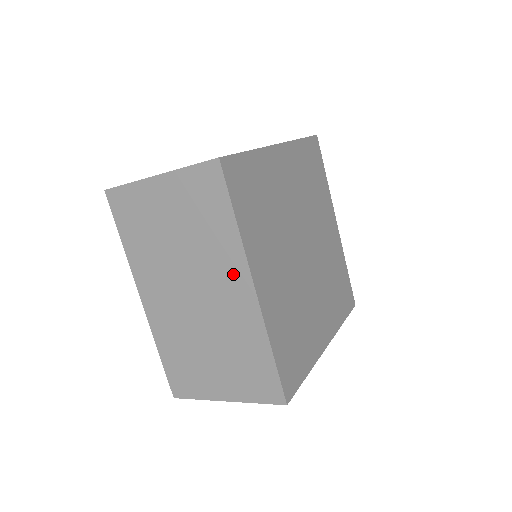
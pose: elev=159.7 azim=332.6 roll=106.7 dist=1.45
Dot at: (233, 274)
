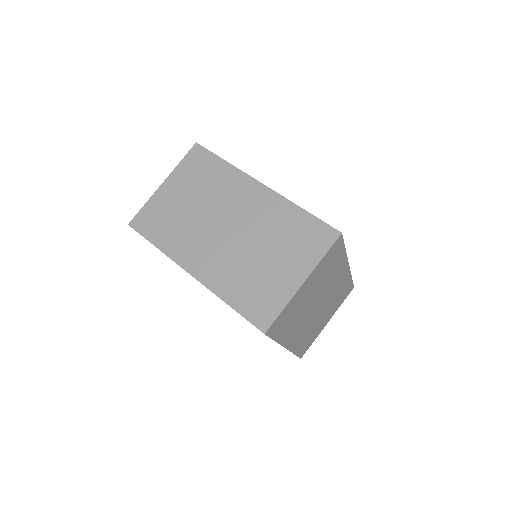
Dot at: (244, 189)
